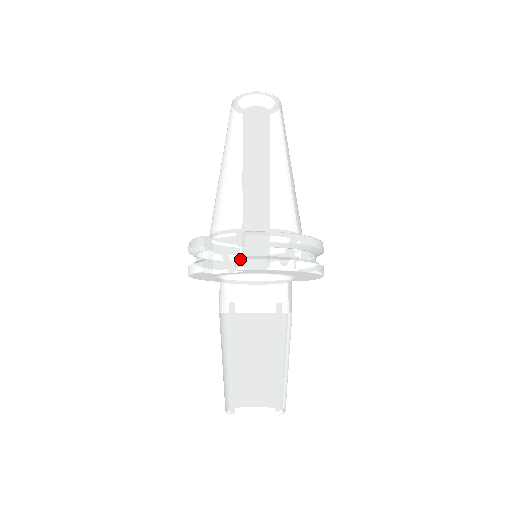
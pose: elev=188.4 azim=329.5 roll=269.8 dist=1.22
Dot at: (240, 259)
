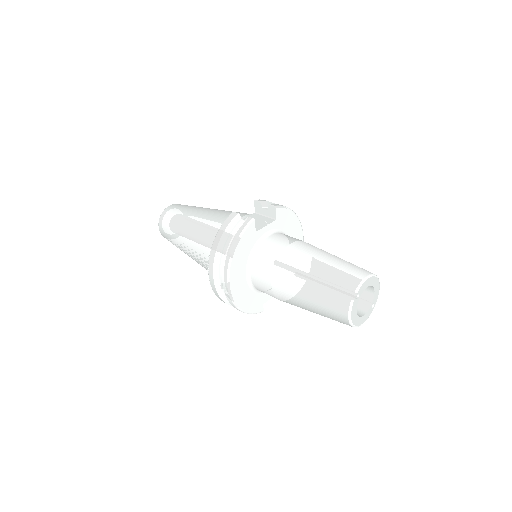
Dot at: (272, 204)
